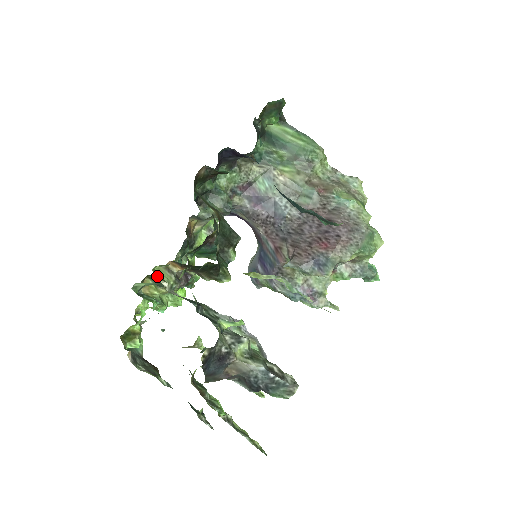
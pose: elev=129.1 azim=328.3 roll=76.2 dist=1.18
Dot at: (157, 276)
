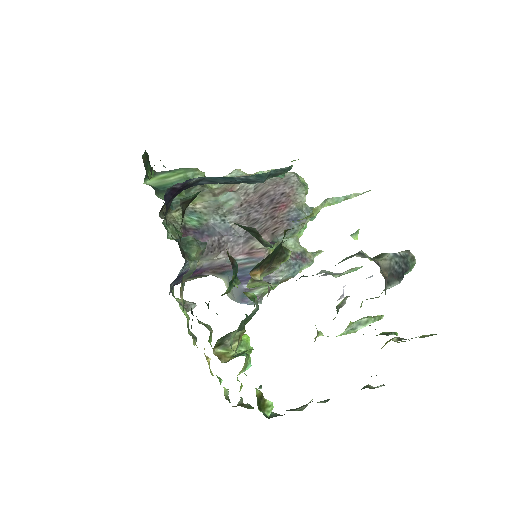
Dot at: (261, 285)
